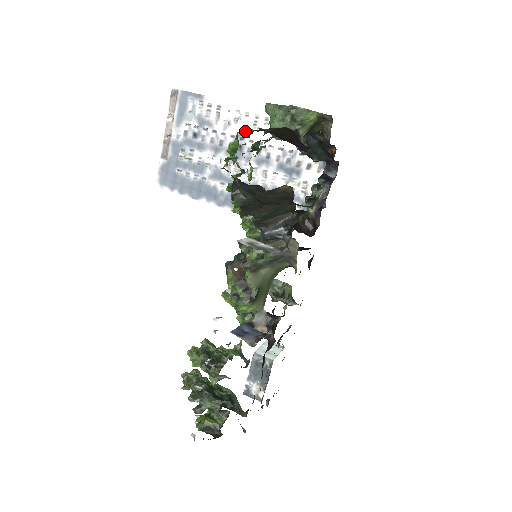
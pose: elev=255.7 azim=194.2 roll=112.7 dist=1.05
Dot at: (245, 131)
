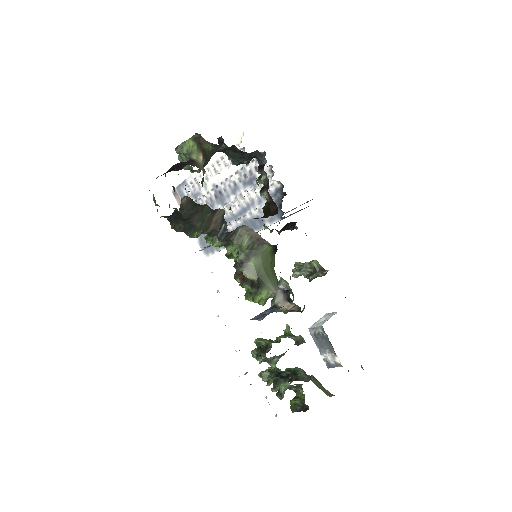
Dot at: (214, 180)
